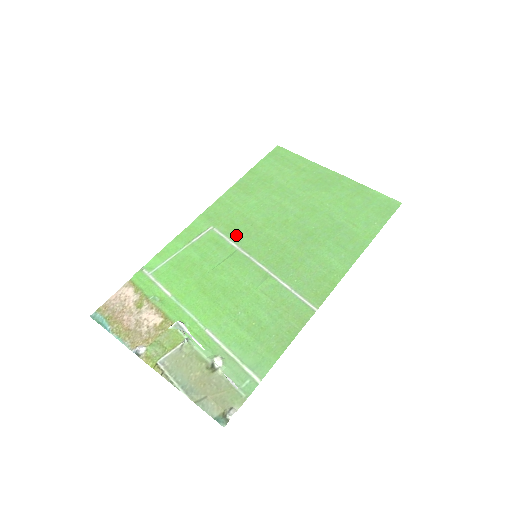
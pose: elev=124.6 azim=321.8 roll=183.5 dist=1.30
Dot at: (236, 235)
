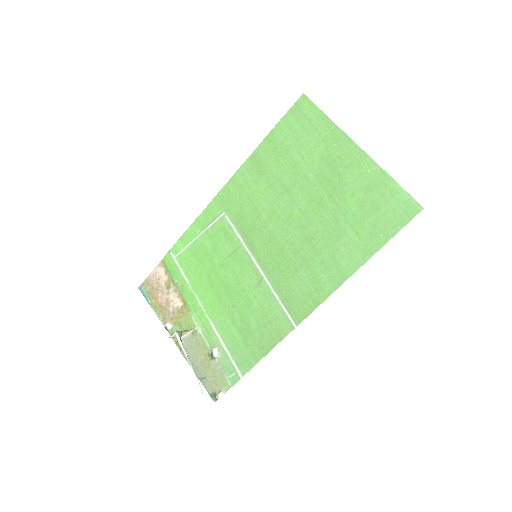
Dot at: (243, 227)
